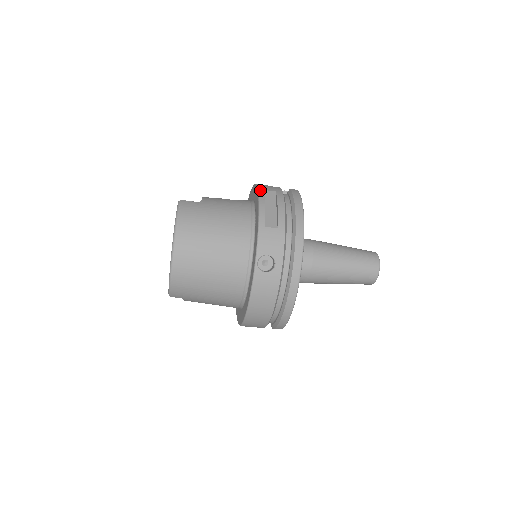
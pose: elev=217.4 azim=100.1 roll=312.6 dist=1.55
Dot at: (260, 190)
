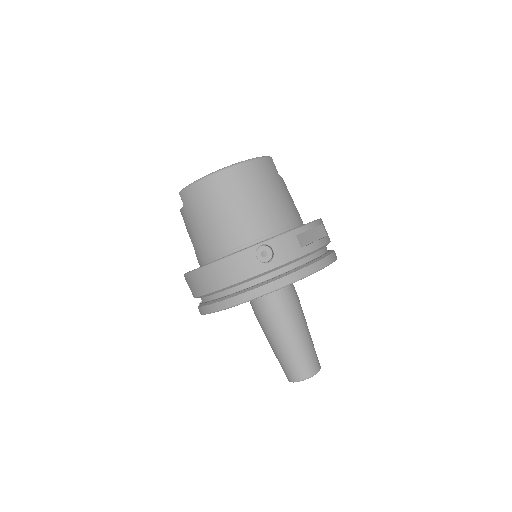
Dot at: (321, 220)
